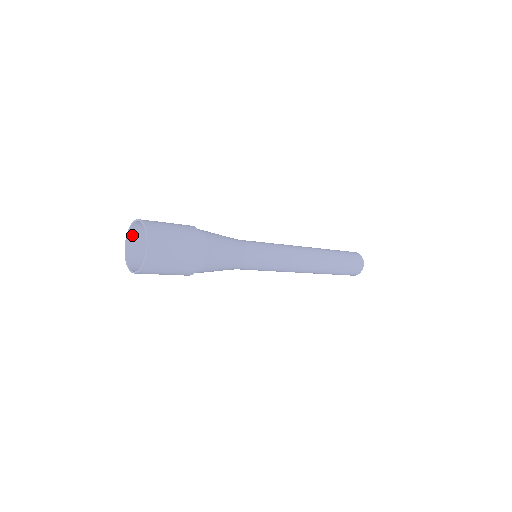
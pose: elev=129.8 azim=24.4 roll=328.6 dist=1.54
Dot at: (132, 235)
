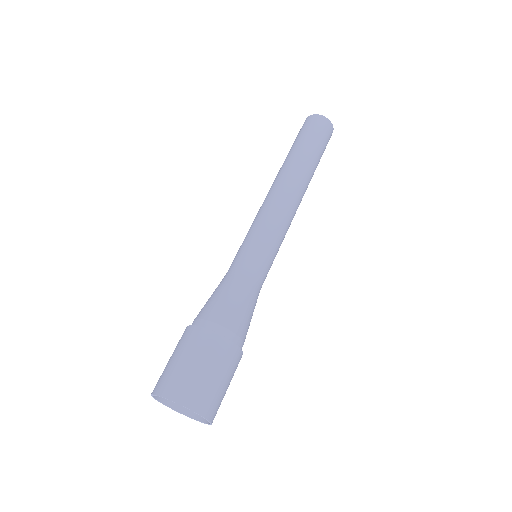
Dot at: occluded
